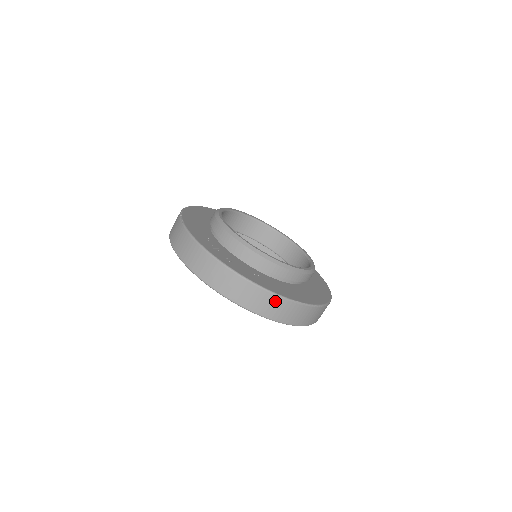
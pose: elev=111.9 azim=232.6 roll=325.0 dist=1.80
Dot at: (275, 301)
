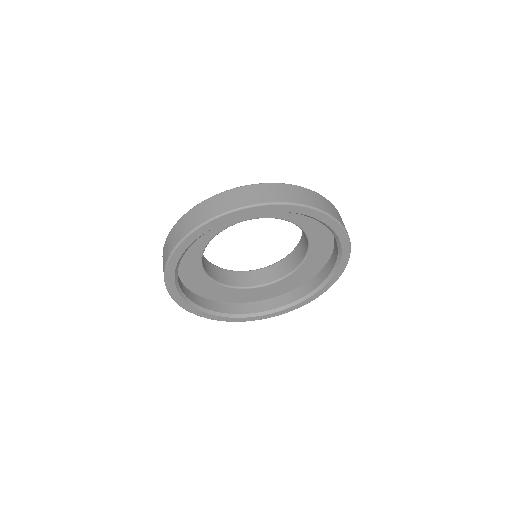
Dot at: (313, 195)
